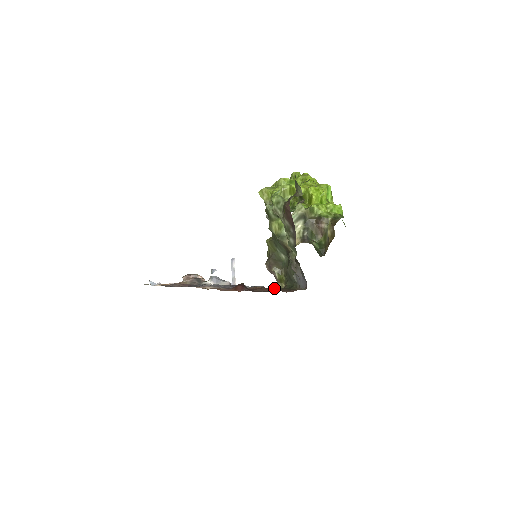
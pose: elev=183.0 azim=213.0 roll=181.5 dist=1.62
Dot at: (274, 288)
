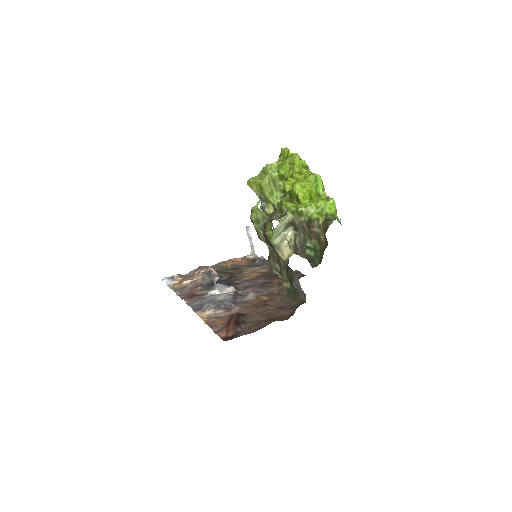
Dot at: (276, 298)
